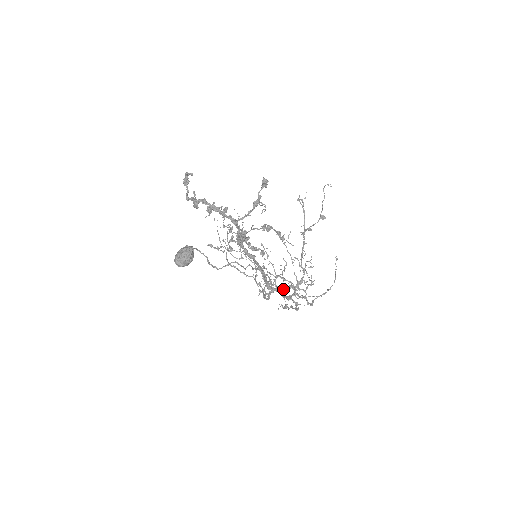
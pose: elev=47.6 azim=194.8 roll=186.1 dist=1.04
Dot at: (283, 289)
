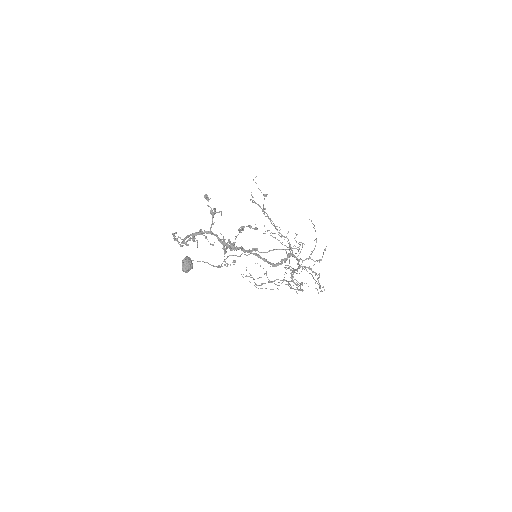
Dot at: (284, 260)
